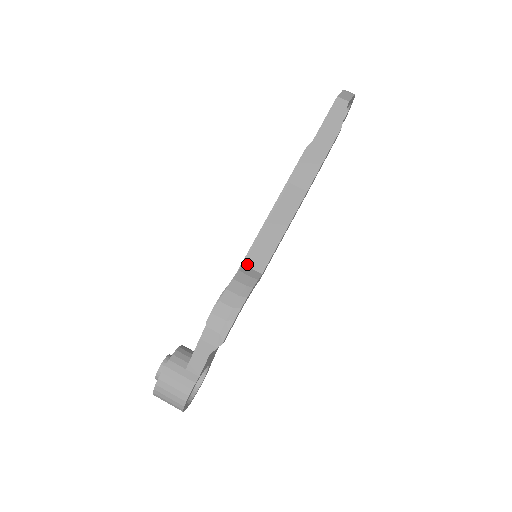
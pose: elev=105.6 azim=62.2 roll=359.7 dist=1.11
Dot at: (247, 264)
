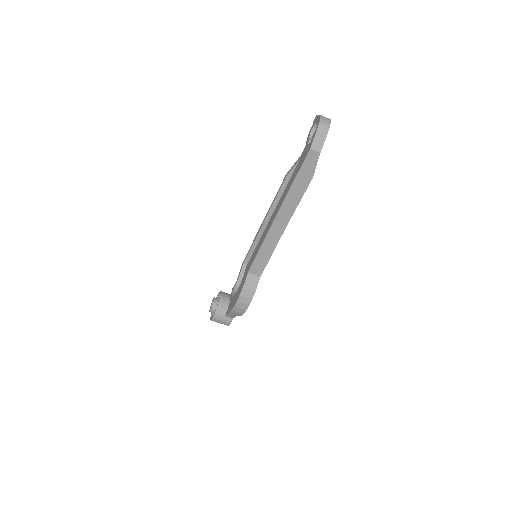
Dot at: (250, 272)
